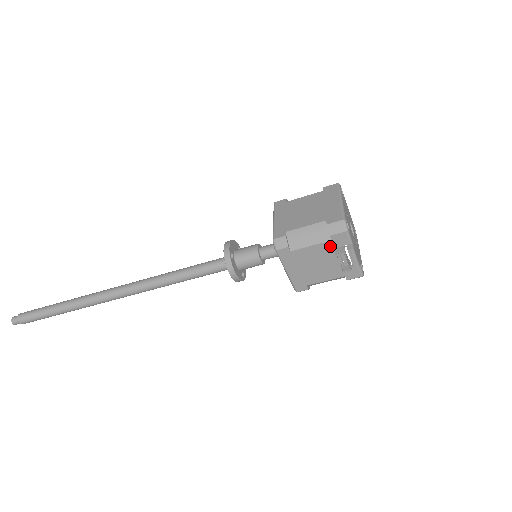
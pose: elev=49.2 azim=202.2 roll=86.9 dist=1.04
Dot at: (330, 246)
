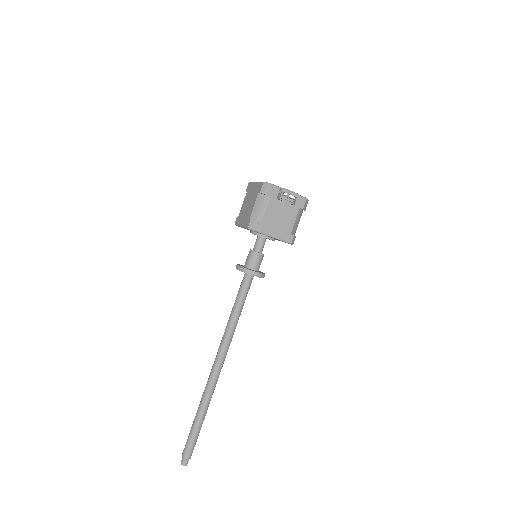
Dot at: (273, 200)
